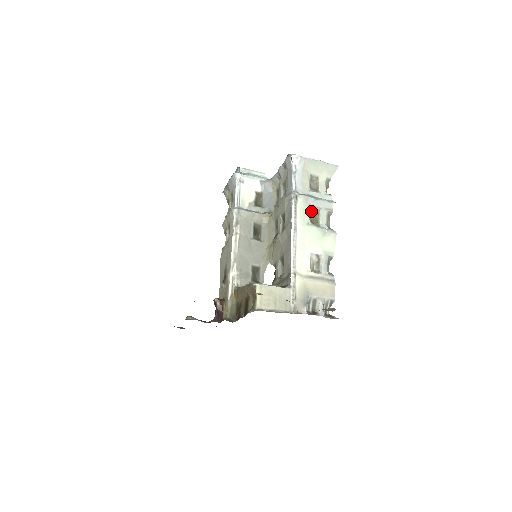
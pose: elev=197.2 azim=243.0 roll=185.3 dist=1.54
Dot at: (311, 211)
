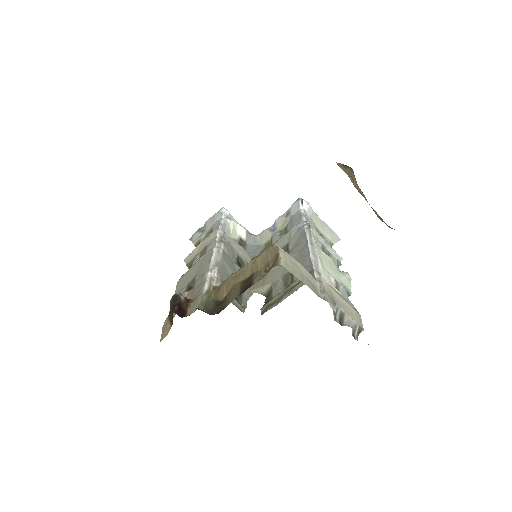
Dot at: (322, 248)
